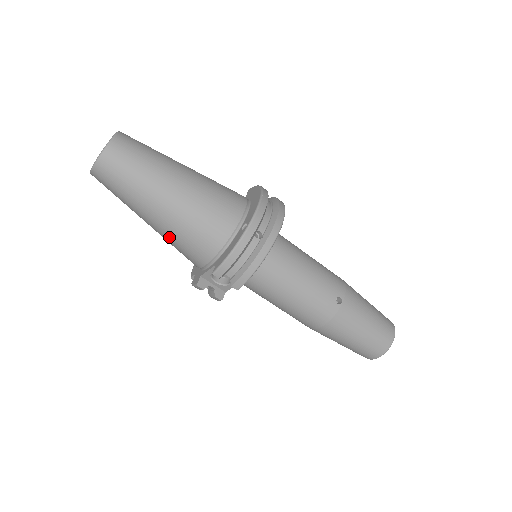
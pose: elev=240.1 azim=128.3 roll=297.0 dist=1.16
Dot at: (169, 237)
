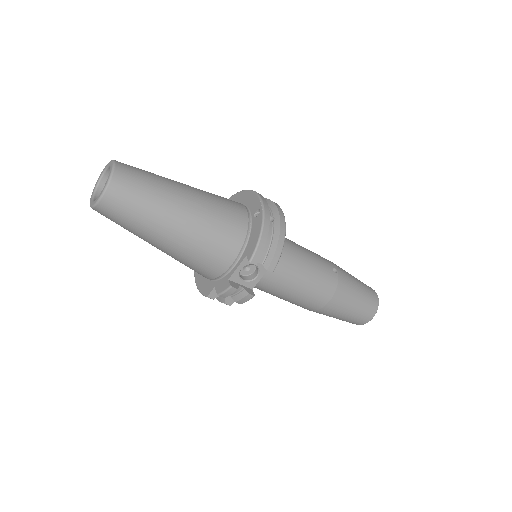
Dot at: (191, 248)
